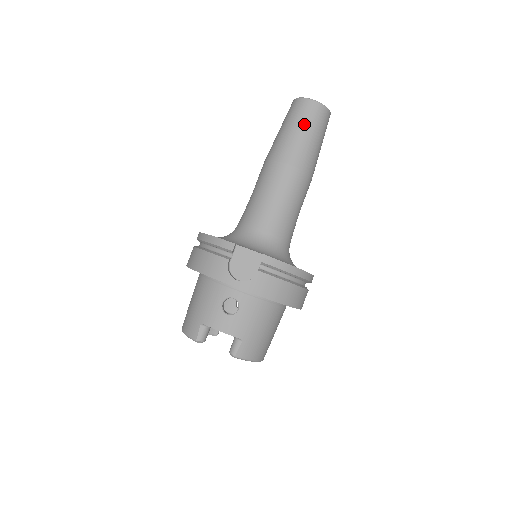
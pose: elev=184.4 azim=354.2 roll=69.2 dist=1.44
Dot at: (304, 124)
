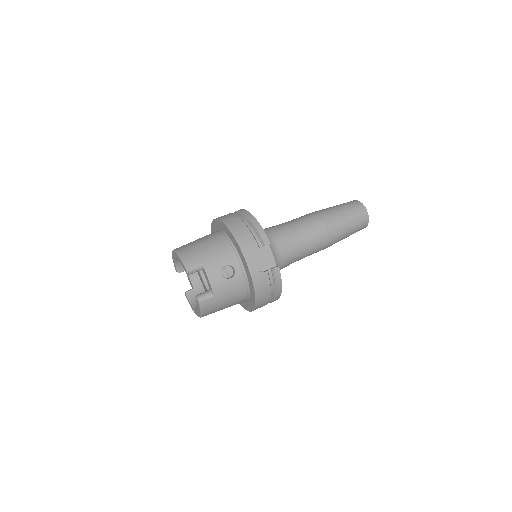
Dot at: (353, 220)
